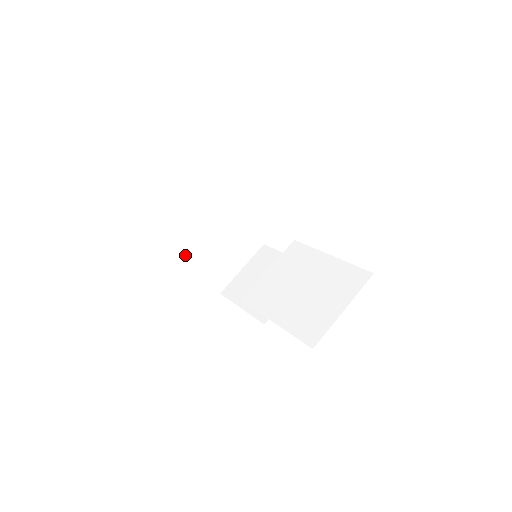
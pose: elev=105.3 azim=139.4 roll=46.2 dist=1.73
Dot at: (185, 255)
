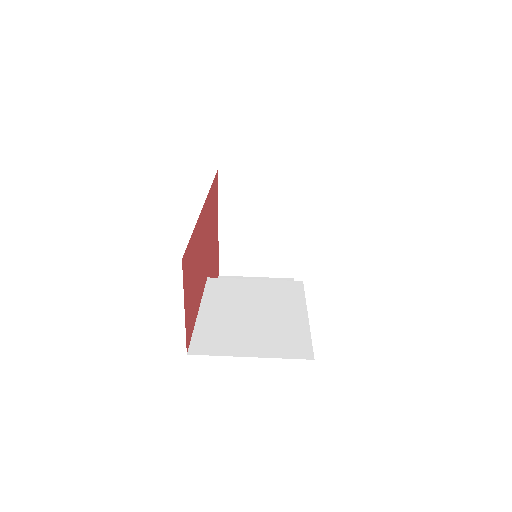
Dot at: (220, 213)
